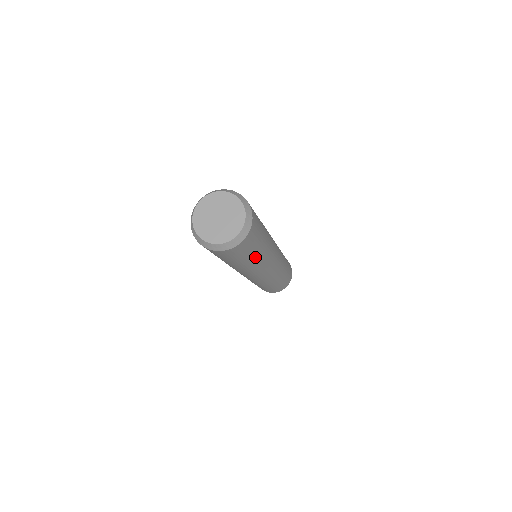
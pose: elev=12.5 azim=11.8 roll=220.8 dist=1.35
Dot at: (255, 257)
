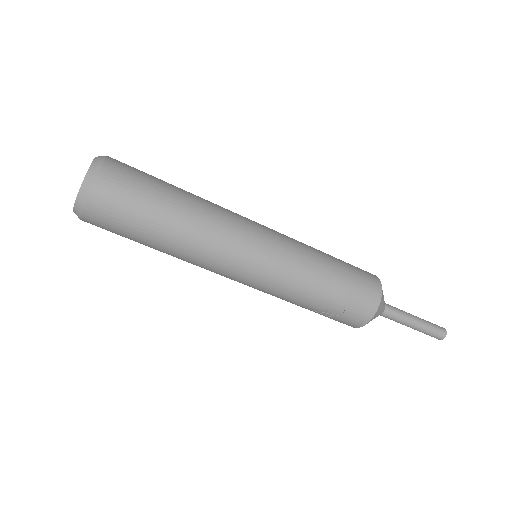
Dot at: (174, 200)
